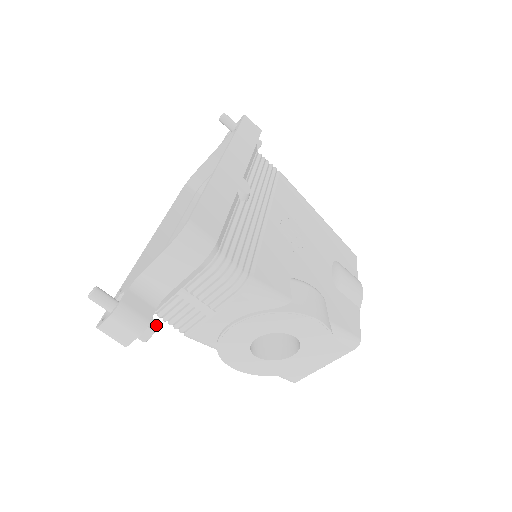
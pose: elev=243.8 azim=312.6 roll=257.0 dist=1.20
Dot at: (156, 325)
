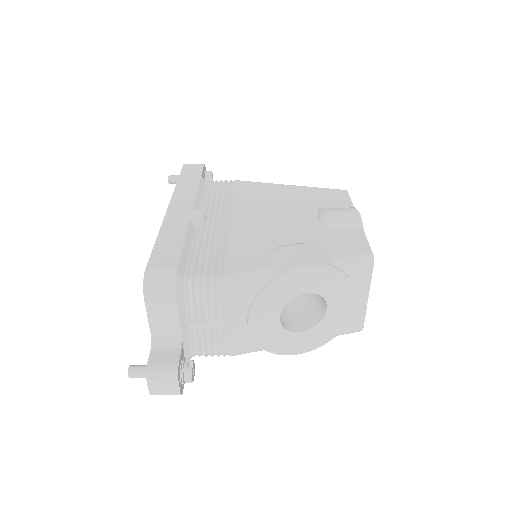
Dot at: (191, 363)
